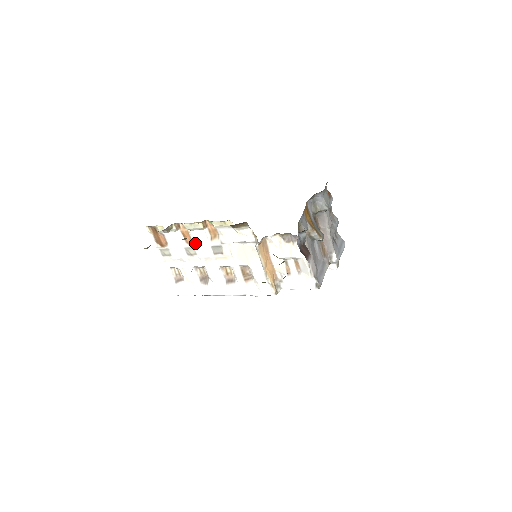
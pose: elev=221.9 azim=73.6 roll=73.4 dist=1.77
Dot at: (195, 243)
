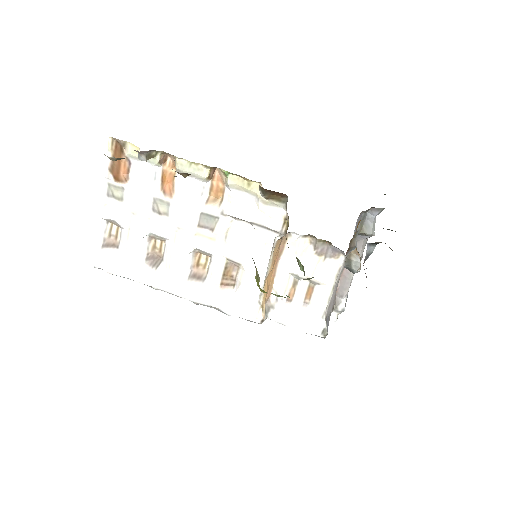
Dot at: (177, 197)
